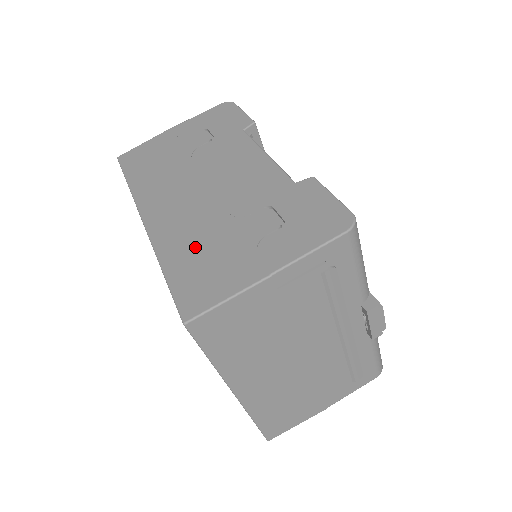
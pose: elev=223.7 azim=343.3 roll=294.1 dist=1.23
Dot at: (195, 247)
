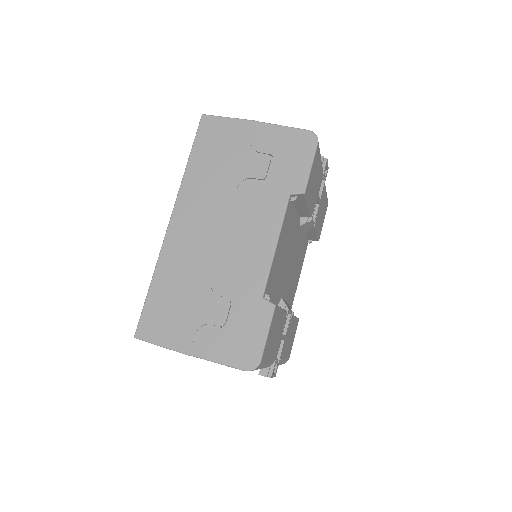
Dot at: (176, 287)
